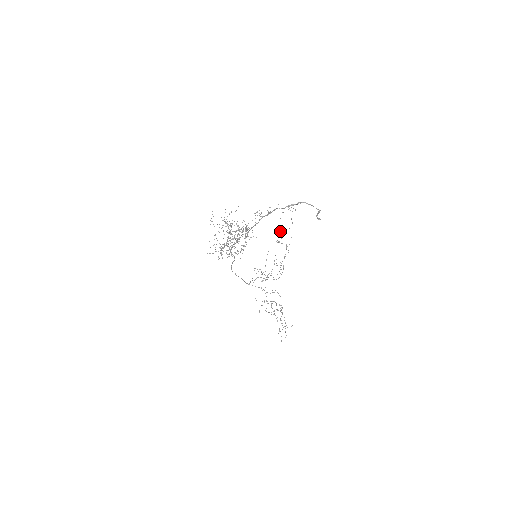
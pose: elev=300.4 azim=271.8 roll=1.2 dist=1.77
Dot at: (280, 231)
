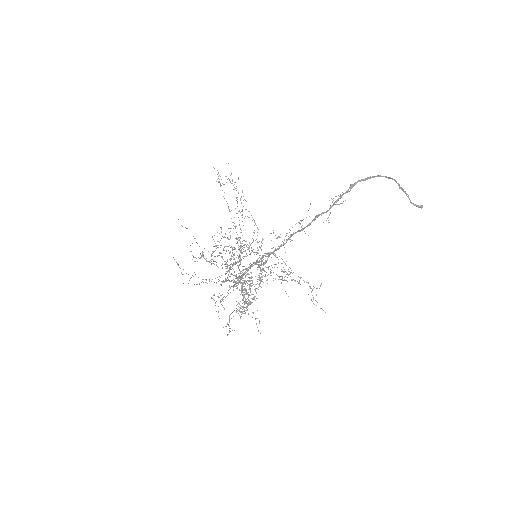
Dot at: occluded
